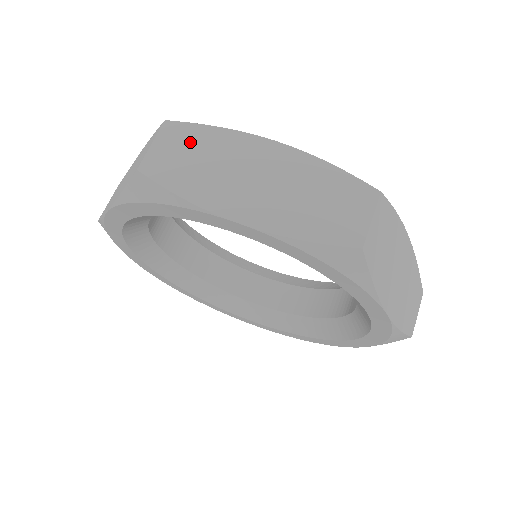
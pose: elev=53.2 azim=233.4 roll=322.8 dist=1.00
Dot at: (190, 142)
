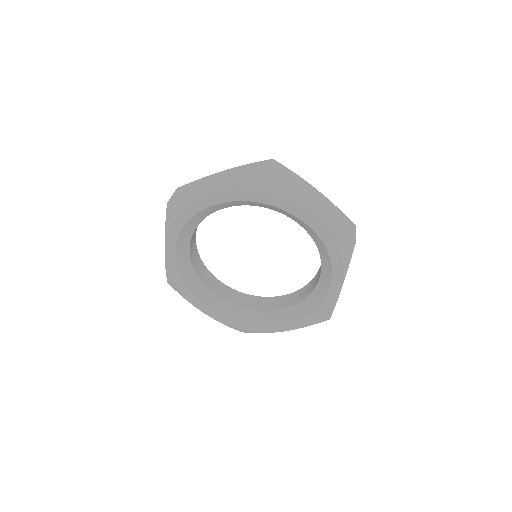
Dot at: (188, 187)
